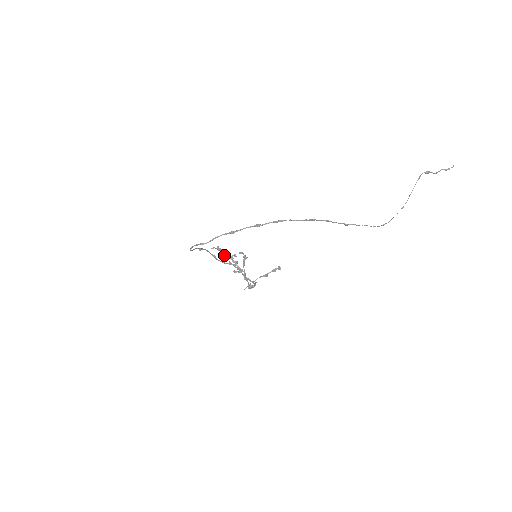
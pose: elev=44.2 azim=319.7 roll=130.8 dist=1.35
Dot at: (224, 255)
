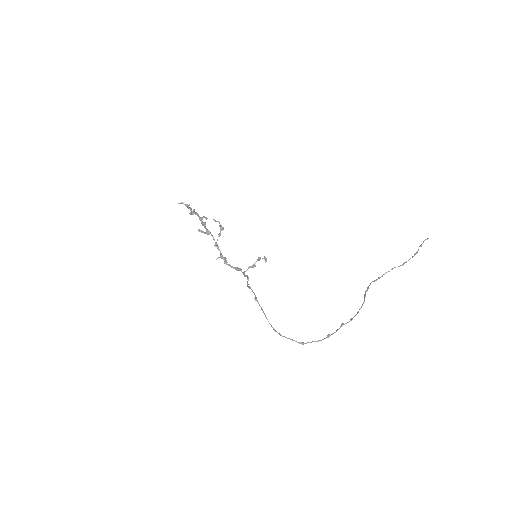
Dot at: (193, 214)
